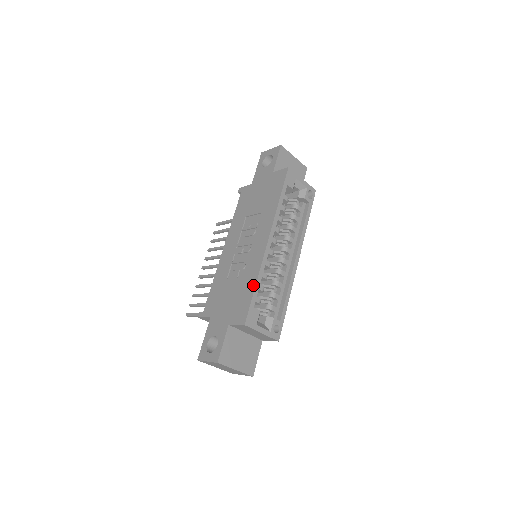
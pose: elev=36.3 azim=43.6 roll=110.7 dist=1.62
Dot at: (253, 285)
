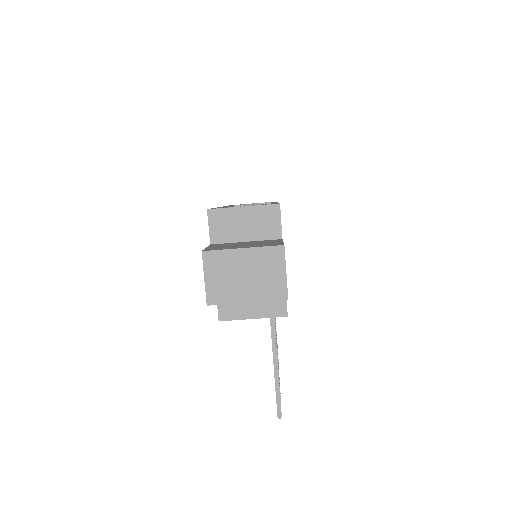
Dot at: occluded
